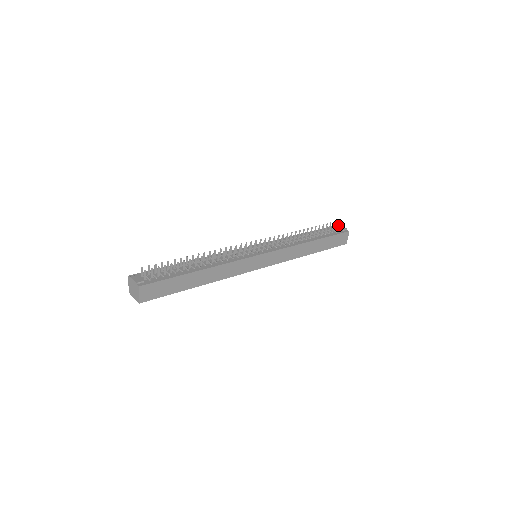
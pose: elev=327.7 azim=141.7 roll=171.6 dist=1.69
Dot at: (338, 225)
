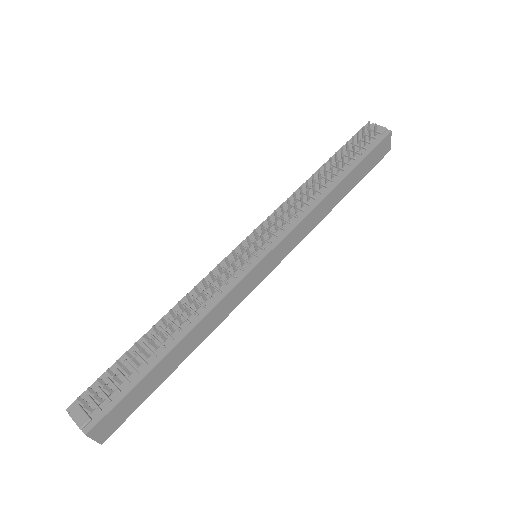
Dot at: (370, 124)
